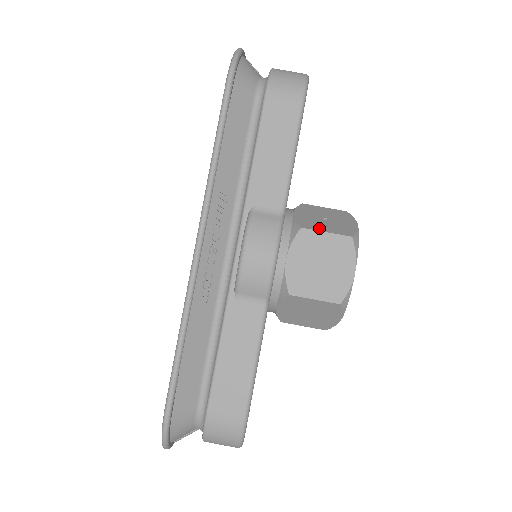
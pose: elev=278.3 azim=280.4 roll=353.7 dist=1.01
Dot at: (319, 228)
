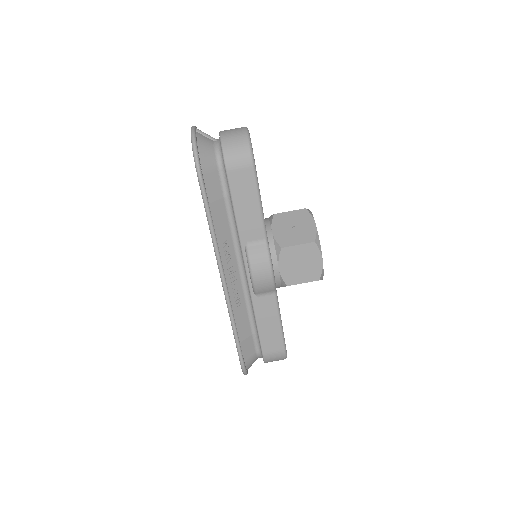
Dot at: (292, 242)
